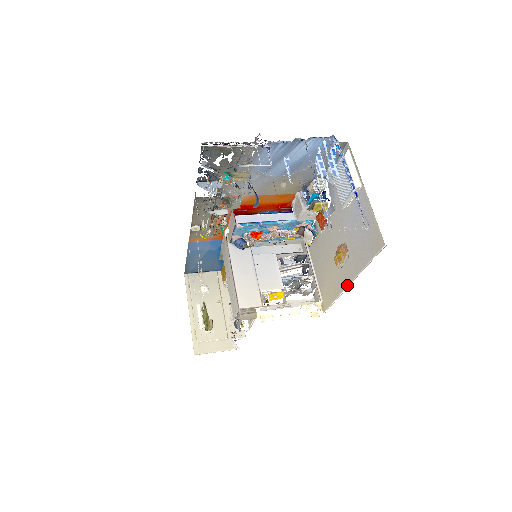
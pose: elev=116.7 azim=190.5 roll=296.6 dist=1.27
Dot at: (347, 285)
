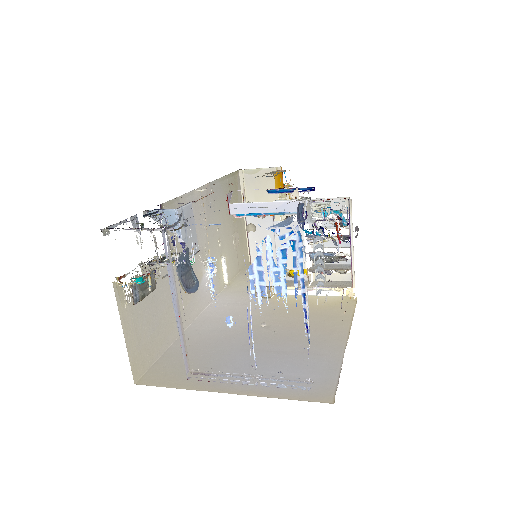
Dot at: (347, 335)
